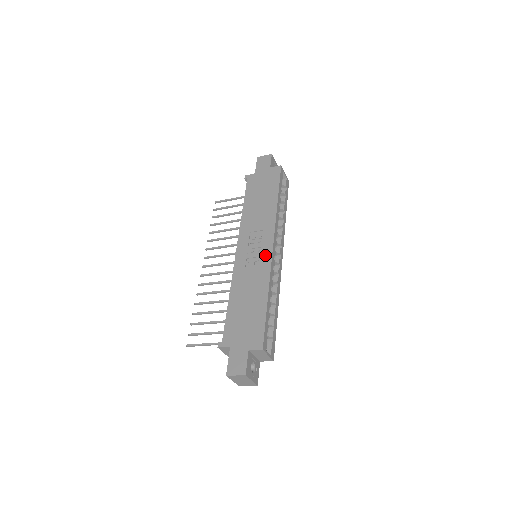
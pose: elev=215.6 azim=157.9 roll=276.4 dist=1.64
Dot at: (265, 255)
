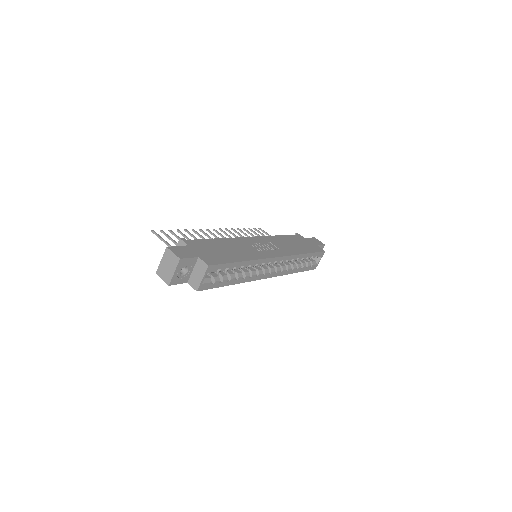
Dot at: (267, 253)
